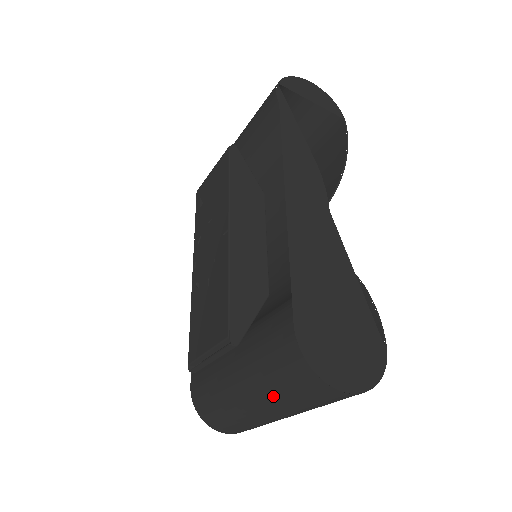
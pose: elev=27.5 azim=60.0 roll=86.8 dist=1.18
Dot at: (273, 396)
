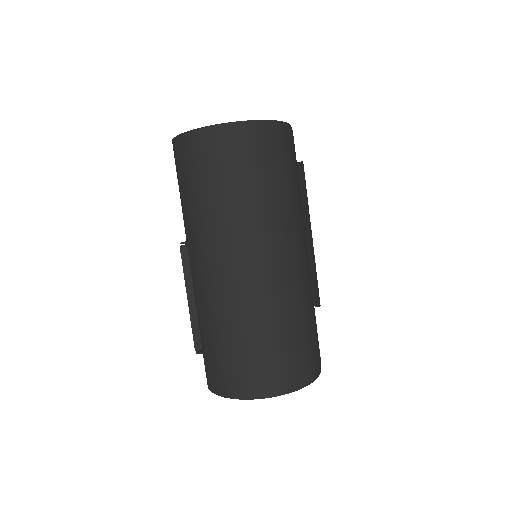
Dot at: (196, 220)
